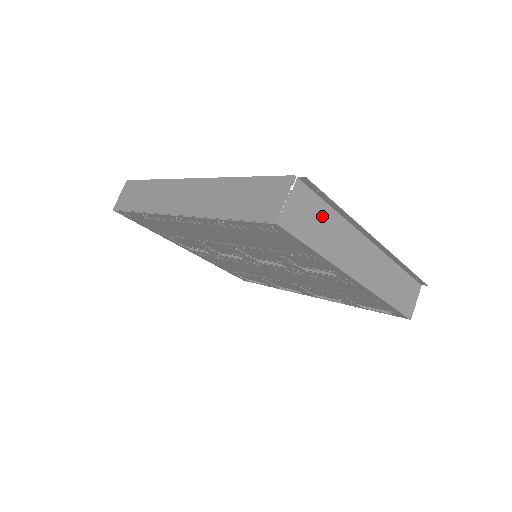
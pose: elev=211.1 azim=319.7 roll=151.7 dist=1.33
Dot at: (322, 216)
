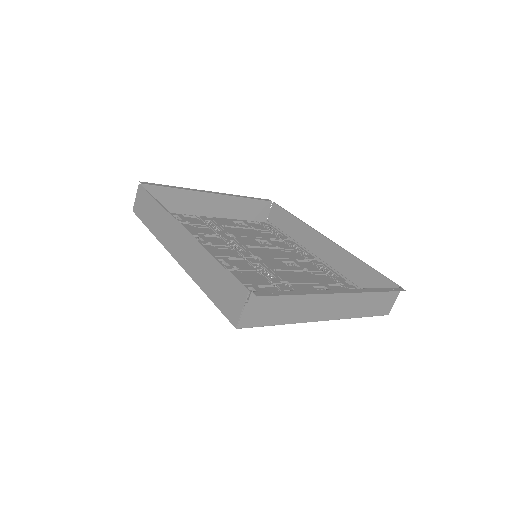
Dot at: (281, 301)
